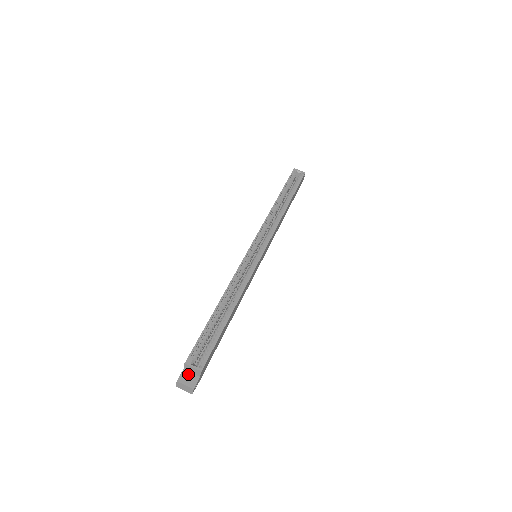
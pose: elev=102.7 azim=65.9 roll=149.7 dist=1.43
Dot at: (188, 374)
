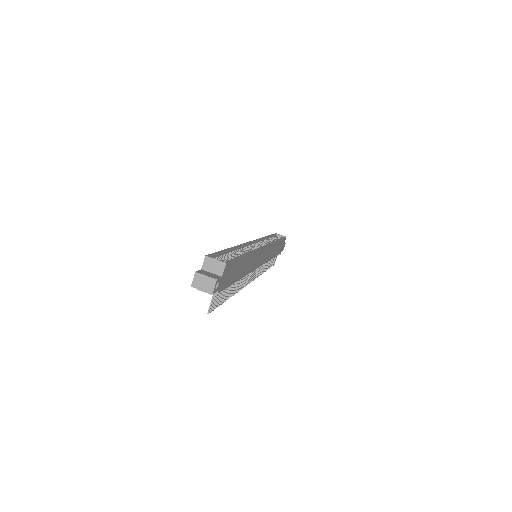
Dot at: (207, 272)
